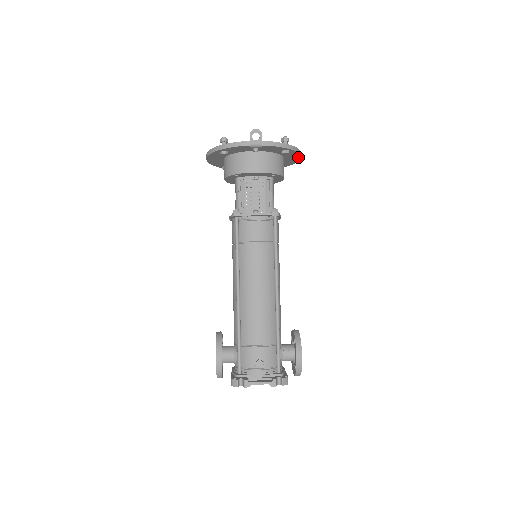
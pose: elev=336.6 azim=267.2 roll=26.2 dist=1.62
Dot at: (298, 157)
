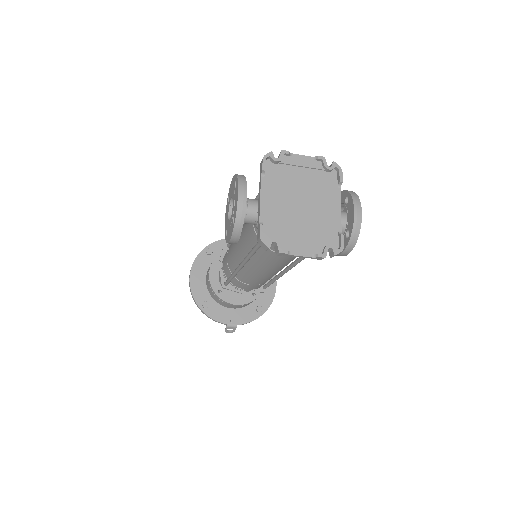
Dot at: occluded
